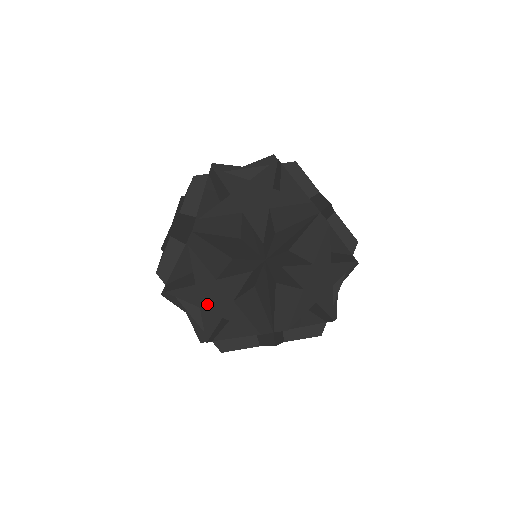
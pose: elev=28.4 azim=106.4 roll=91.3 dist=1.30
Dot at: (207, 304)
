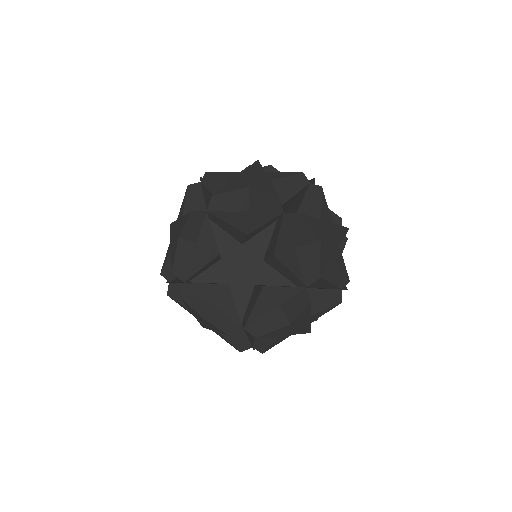
Dot at: occluded
